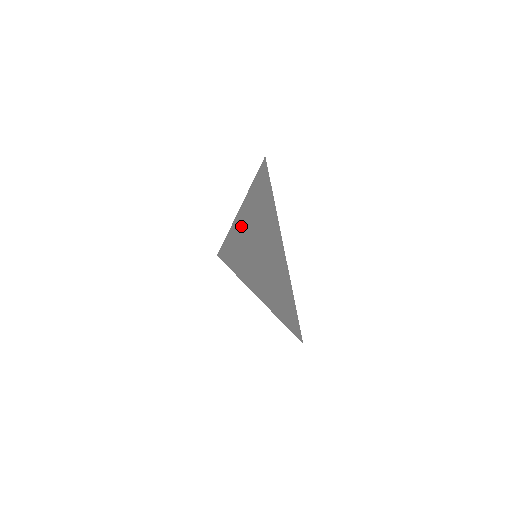
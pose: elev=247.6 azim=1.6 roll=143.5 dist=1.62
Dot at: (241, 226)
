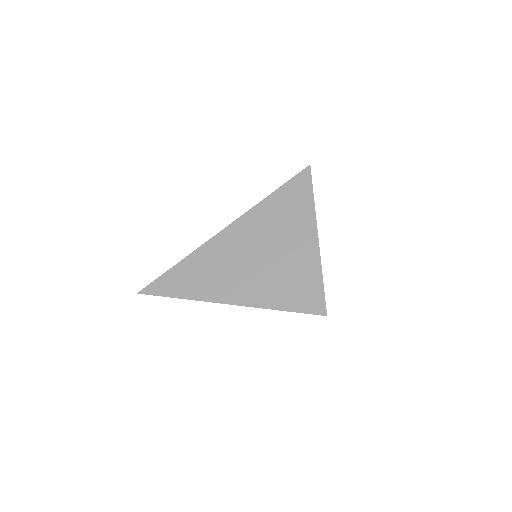
Dot at: (234, 234)
